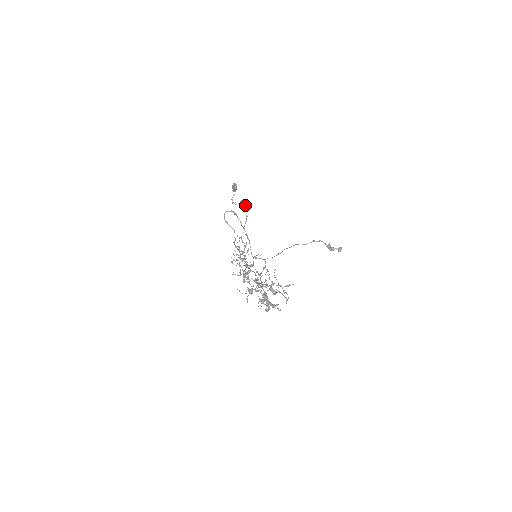
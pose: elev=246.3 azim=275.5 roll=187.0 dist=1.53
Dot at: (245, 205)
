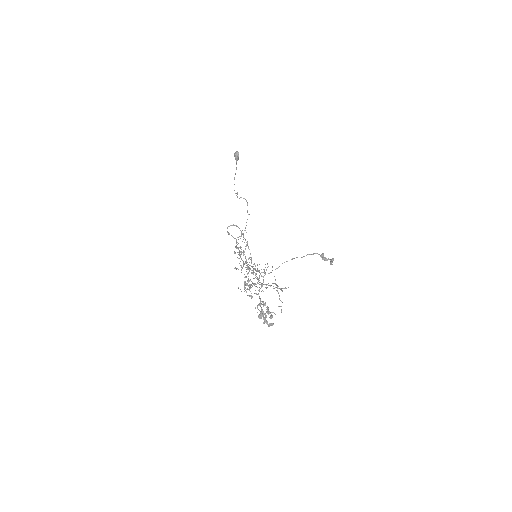
Dot at: occluded
